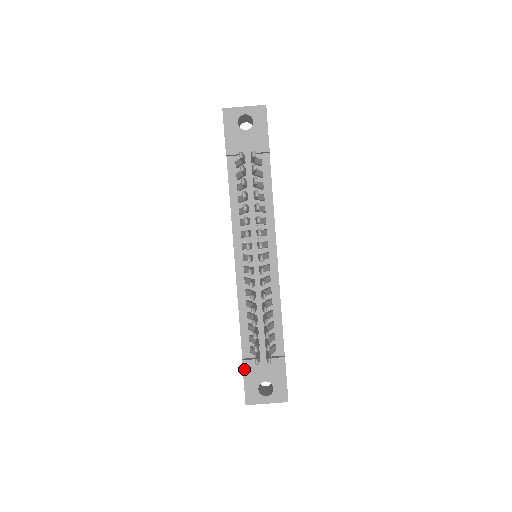
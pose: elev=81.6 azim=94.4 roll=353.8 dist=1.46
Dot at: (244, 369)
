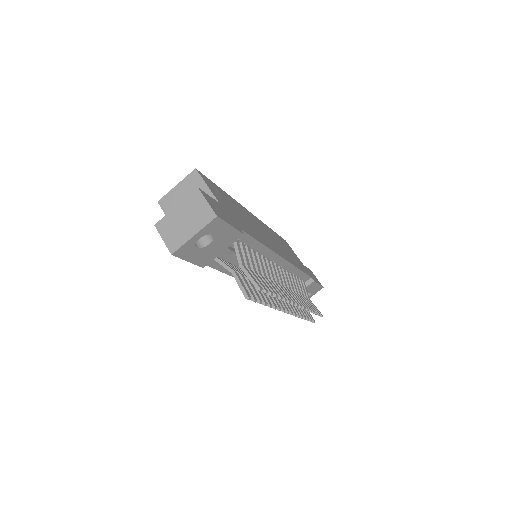
Dot at: occluded
